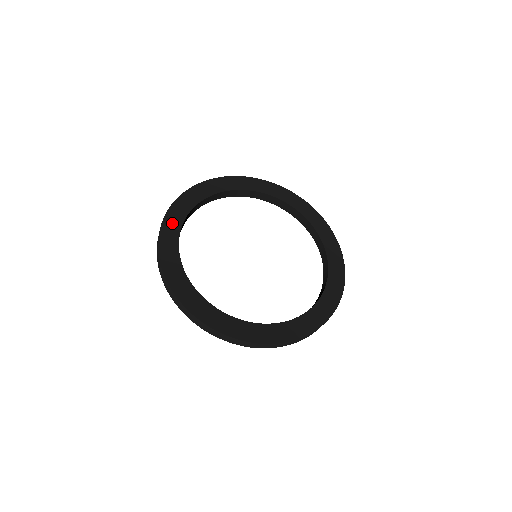
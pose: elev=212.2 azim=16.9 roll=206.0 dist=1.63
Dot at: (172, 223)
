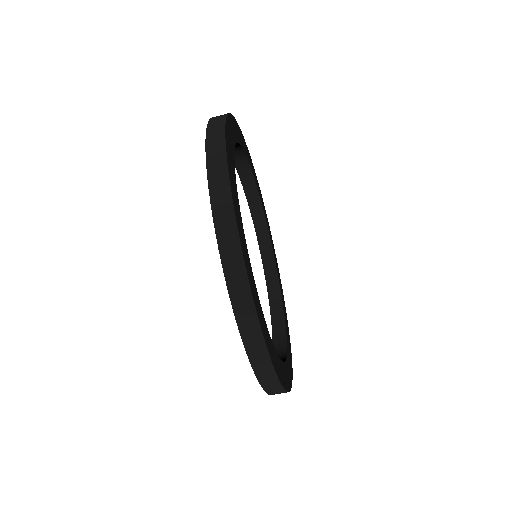
Dot at: (234, 127)
